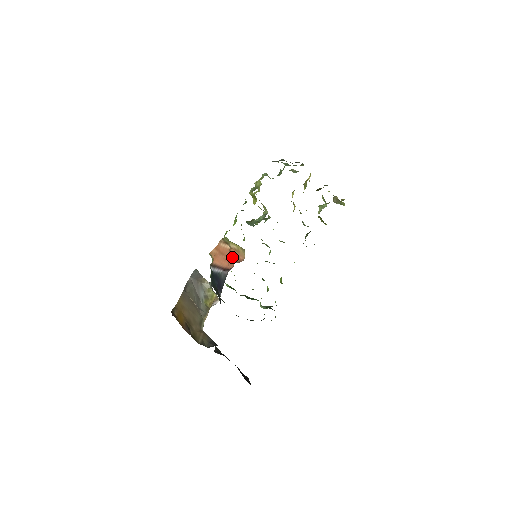
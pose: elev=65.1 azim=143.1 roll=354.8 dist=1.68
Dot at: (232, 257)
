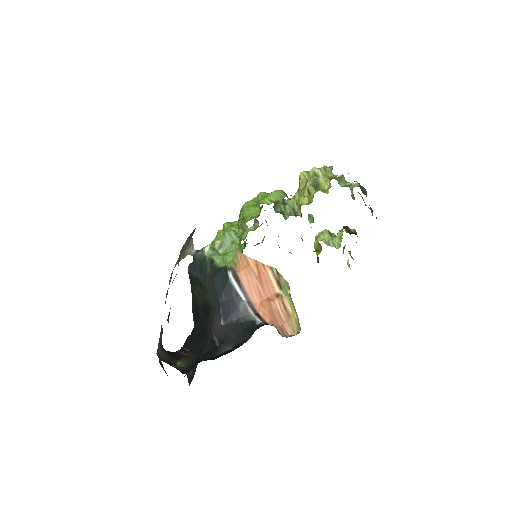
Dot at: (274, 310)
